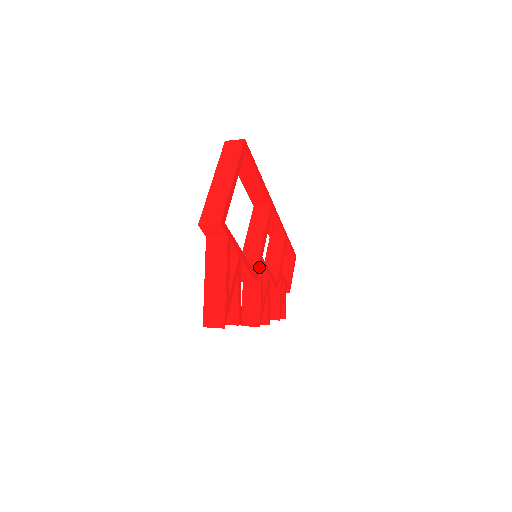
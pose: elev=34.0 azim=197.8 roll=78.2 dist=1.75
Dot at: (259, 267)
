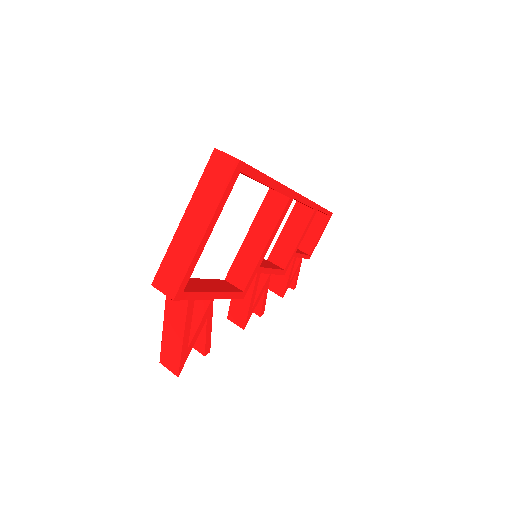
Dot at: (251, 280)
